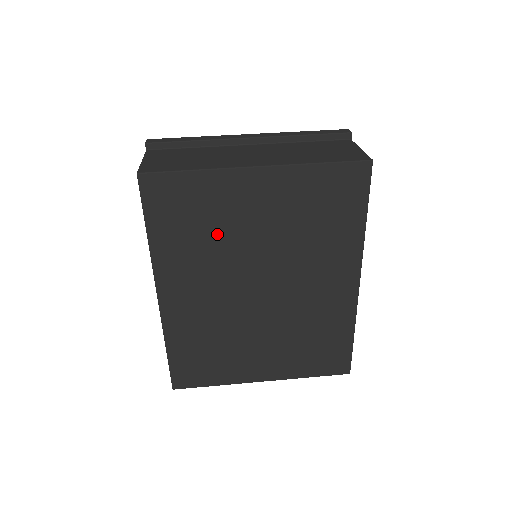
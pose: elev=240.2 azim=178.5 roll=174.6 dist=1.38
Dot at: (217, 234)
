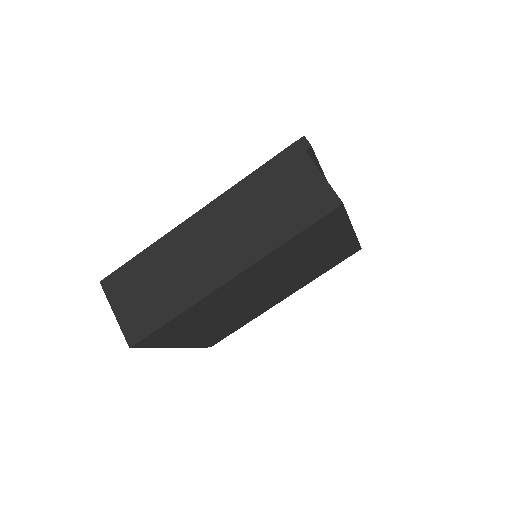
Dot at: (301, 254)
